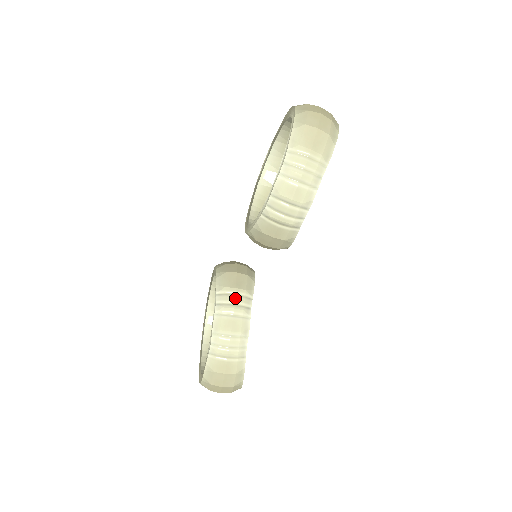
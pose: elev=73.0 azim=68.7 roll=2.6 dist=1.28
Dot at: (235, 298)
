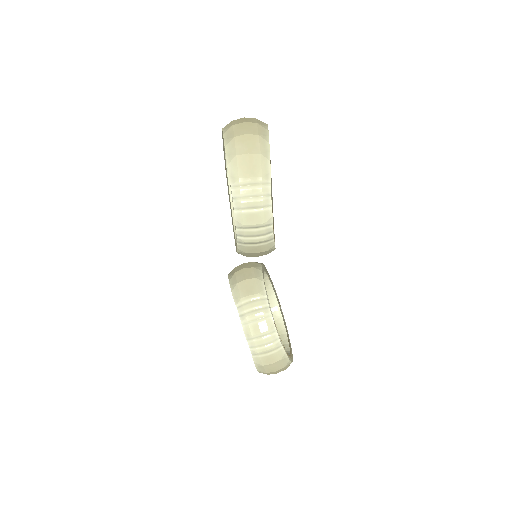
Dot at: (252, 305)
